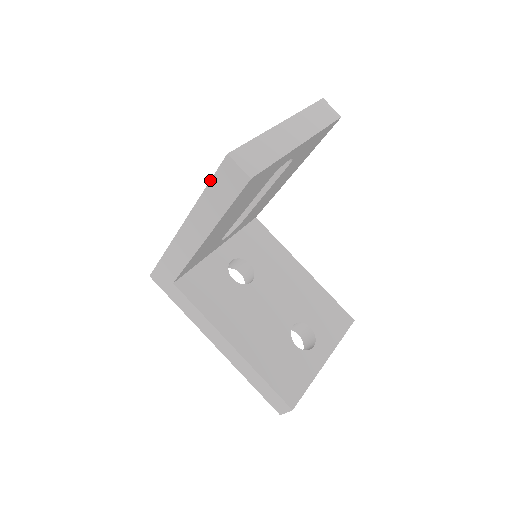
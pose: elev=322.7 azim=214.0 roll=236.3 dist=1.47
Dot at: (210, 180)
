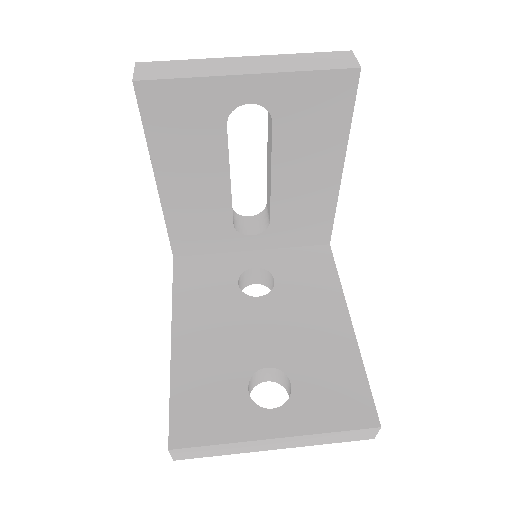
Dot at: occluded
